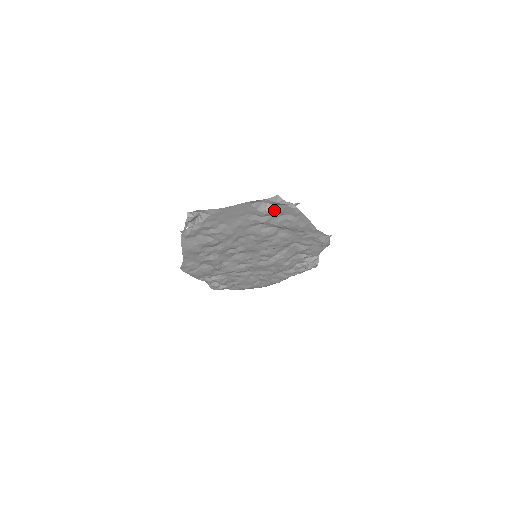
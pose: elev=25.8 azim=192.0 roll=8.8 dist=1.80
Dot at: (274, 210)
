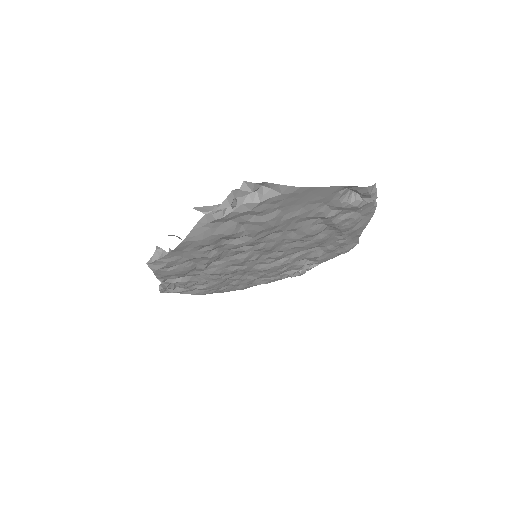
Dot at: (356, 203)
